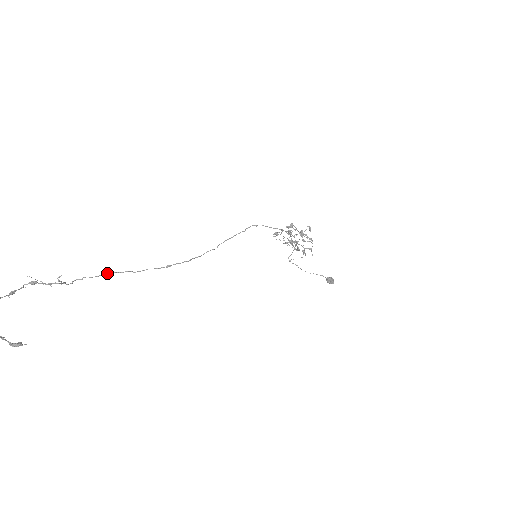
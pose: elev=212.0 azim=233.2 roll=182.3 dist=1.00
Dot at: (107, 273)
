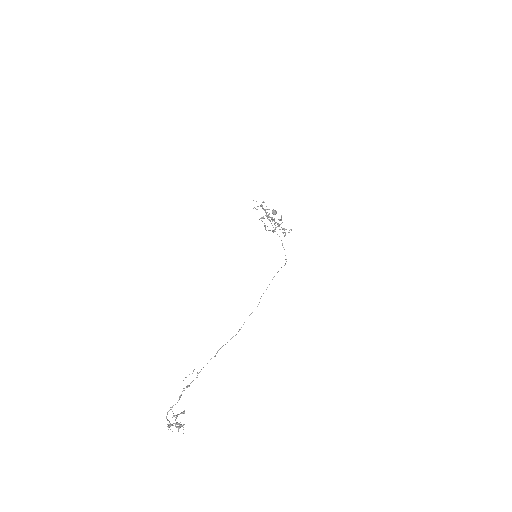
Dot at: (215, 356)
